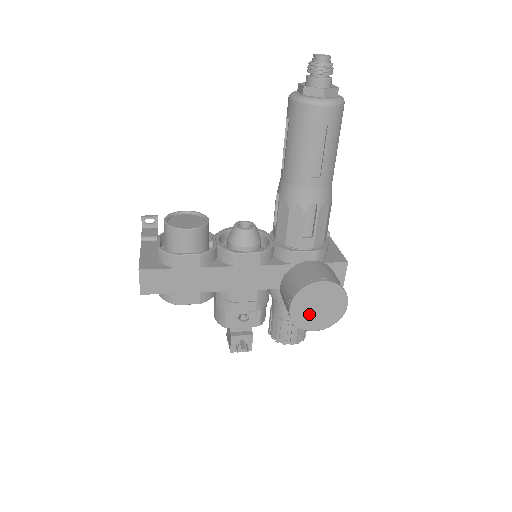
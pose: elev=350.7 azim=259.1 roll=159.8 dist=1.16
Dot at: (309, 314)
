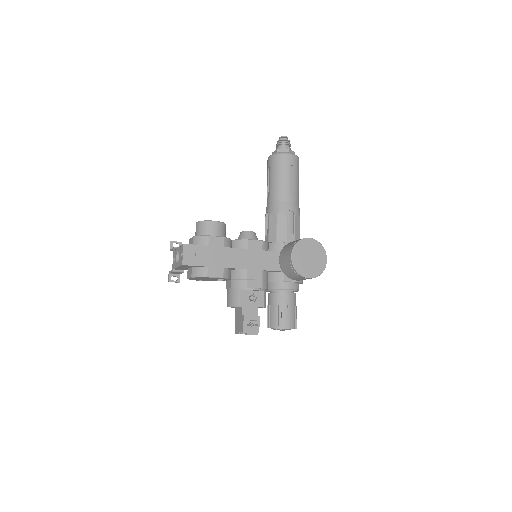
Dot at: (304, 263)
